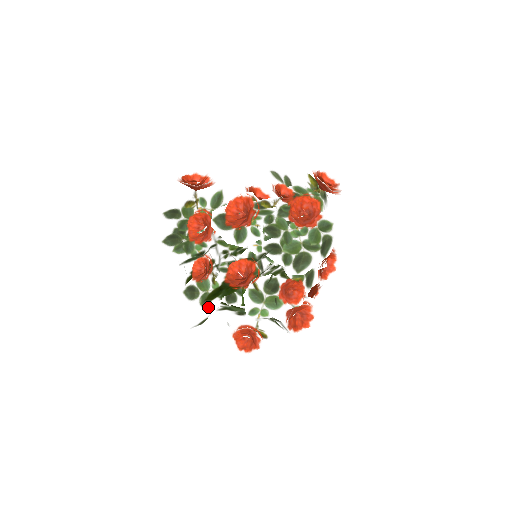
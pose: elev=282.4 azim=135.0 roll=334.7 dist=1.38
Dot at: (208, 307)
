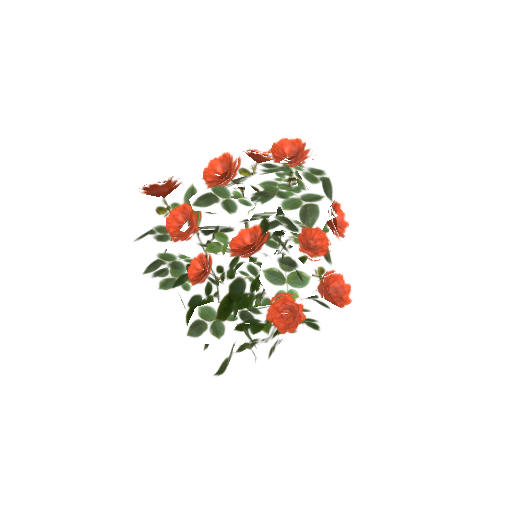
Dot at: (223, 334)
